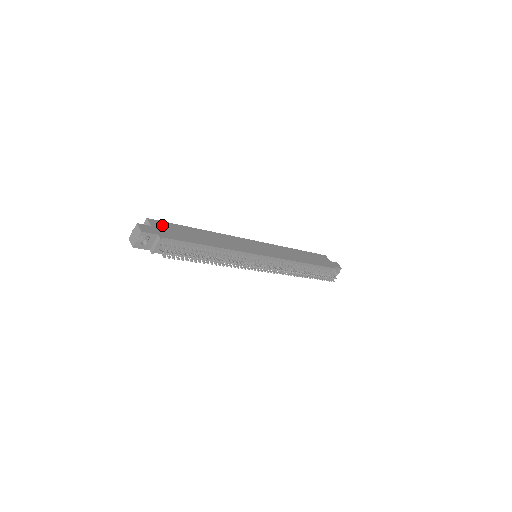
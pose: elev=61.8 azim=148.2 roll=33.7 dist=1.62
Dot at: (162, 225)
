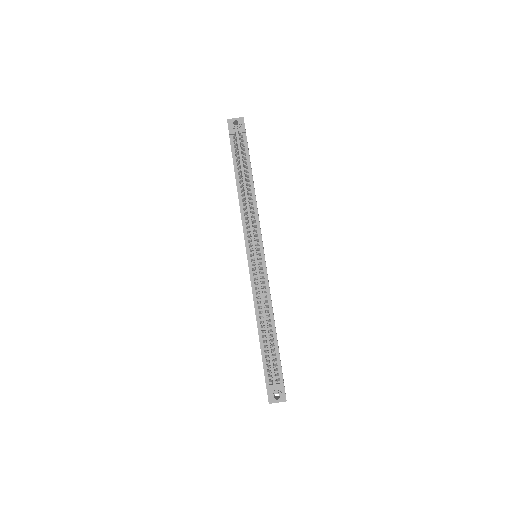
Dot at: occluded
